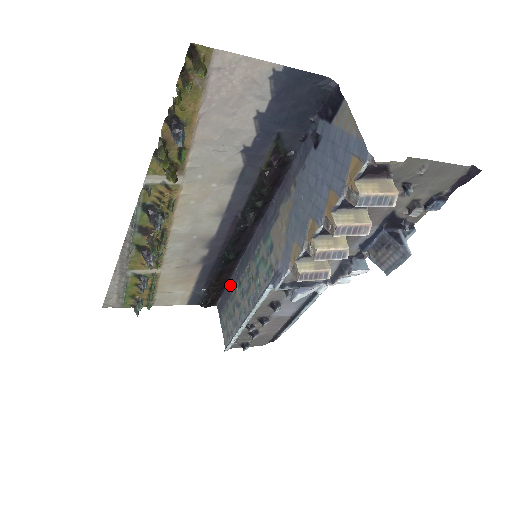
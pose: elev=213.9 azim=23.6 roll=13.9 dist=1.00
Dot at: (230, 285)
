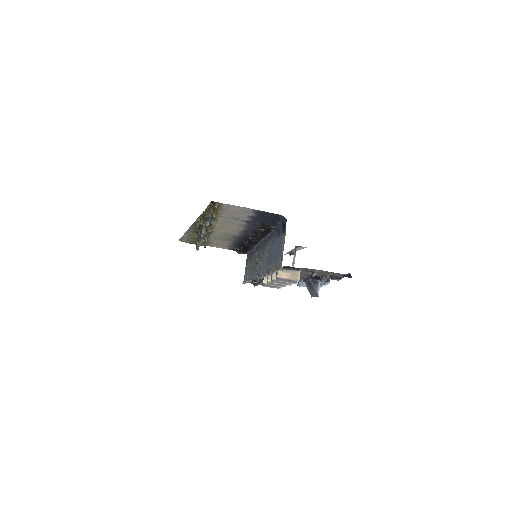
Dot at: (252, 251)
